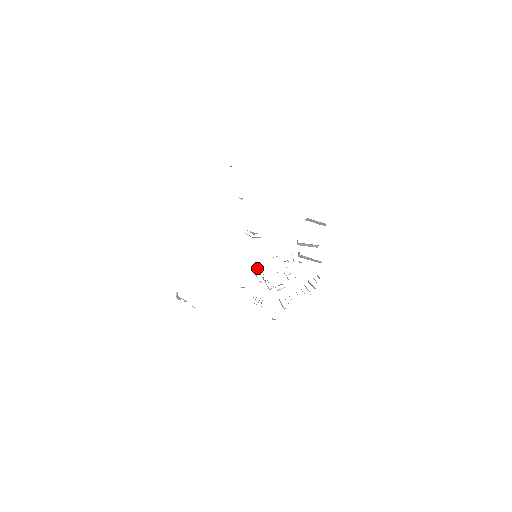
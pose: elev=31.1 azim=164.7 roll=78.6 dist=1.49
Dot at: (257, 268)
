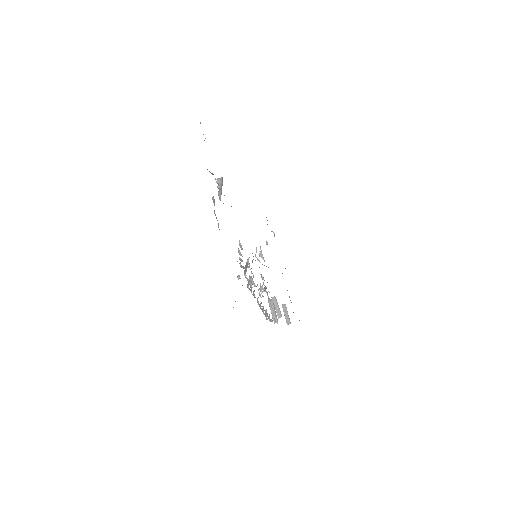
Dot at: occluded
